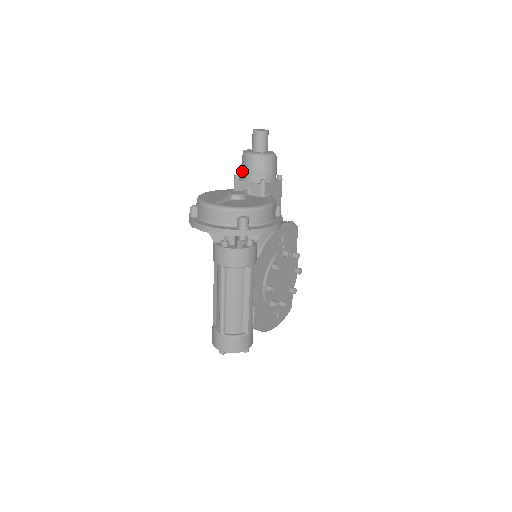
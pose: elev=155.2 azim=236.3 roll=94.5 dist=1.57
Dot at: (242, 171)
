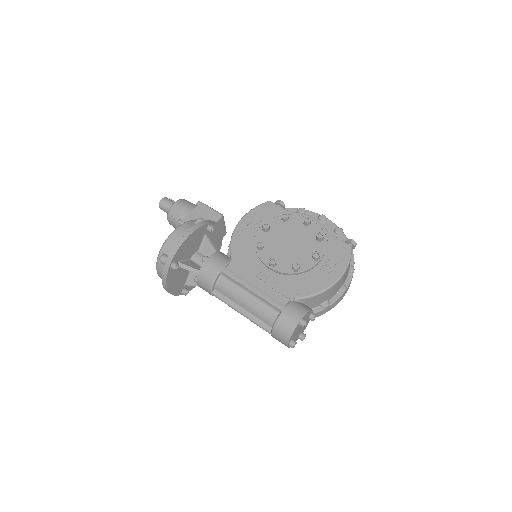
Dot at: occluded
